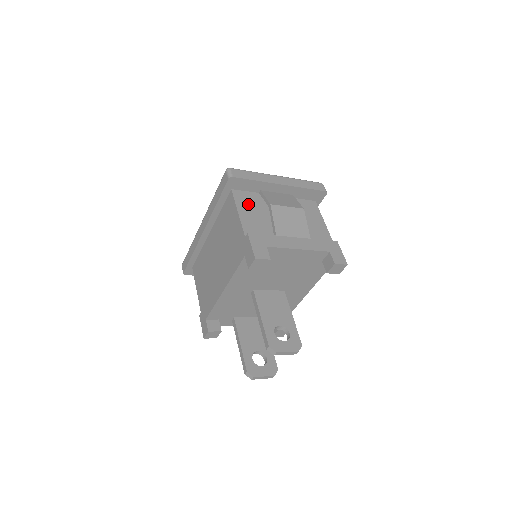
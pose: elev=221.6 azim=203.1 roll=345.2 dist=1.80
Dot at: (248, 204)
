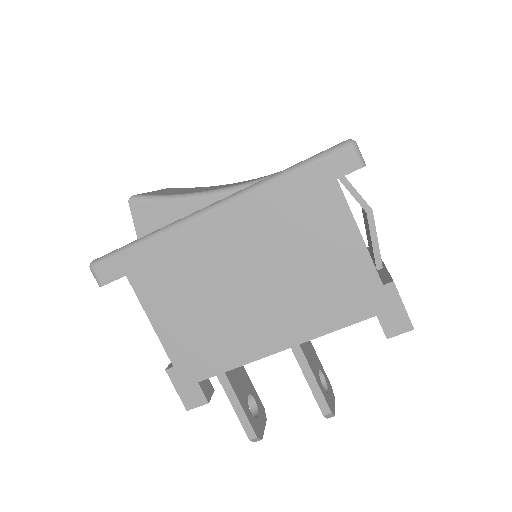
Dot at: occluded
